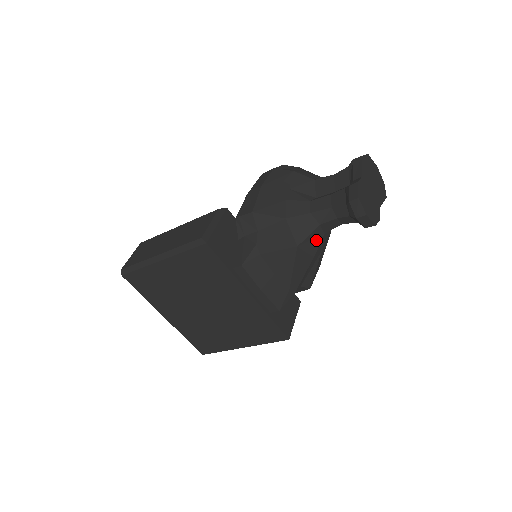
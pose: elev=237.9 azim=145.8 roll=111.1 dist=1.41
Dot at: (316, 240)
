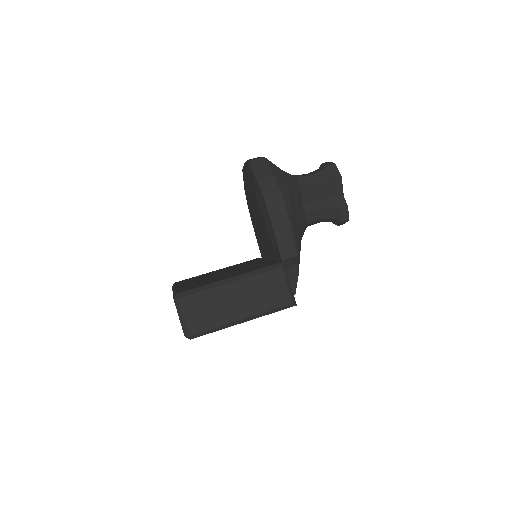
Dot at: occluded
